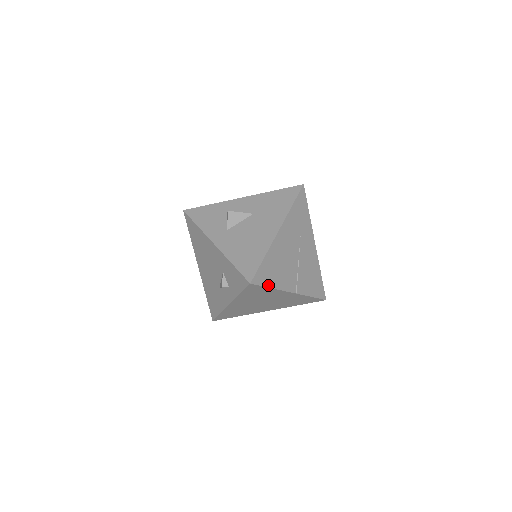
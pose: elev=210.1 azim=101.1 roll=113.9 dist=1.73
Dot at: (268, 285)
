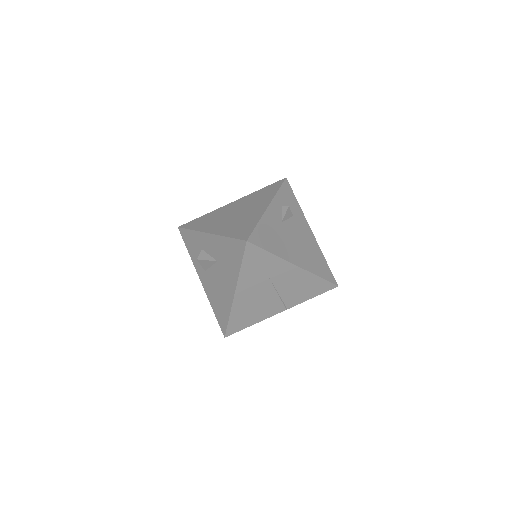
Dot at: (246, 326)
